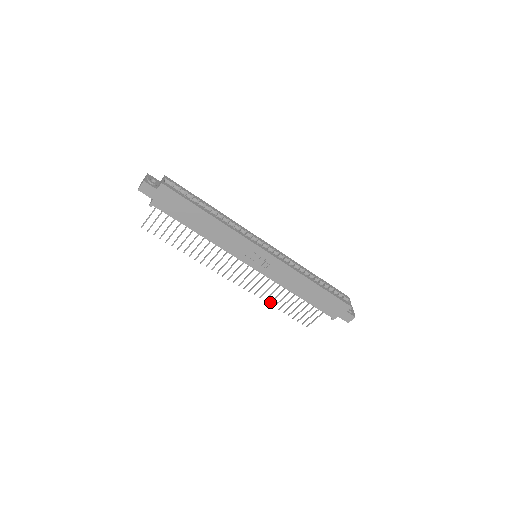
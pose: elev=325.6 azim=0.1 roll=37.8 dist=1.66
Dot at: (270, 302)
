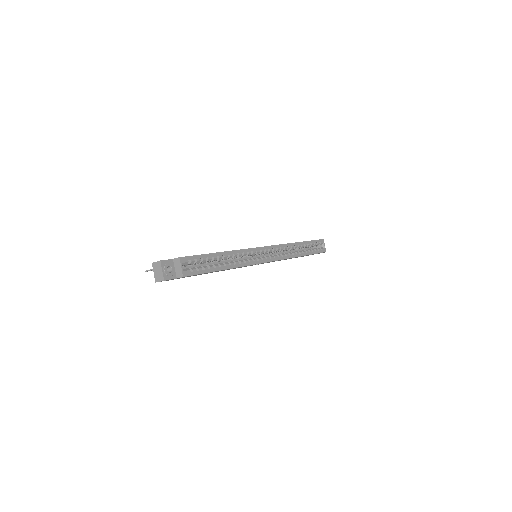
Dot at: occluded
